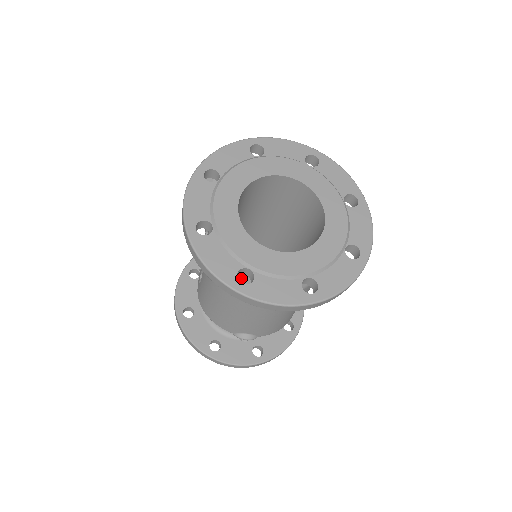
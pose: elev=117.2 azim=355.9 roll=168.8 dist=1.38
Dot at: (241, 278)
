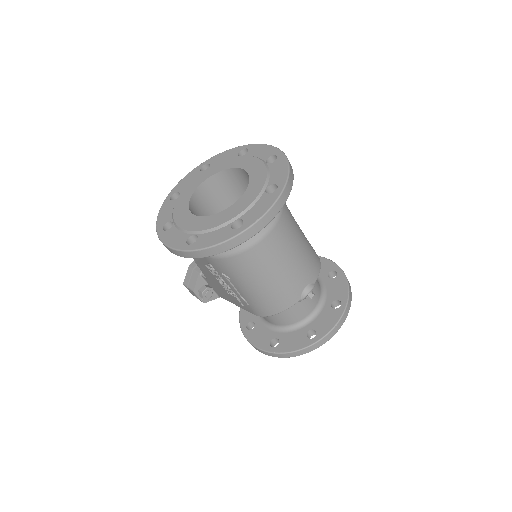
Dot at: (245, 243)
